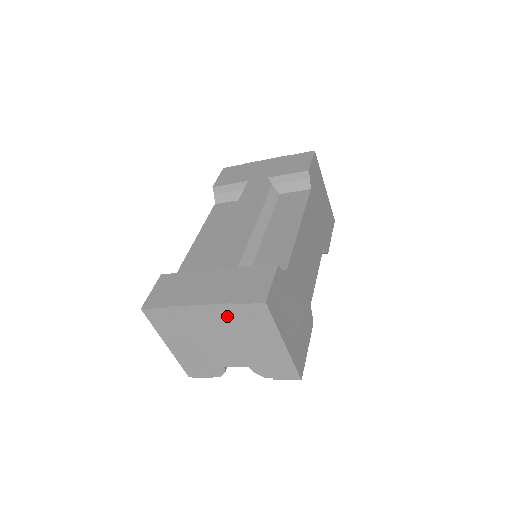
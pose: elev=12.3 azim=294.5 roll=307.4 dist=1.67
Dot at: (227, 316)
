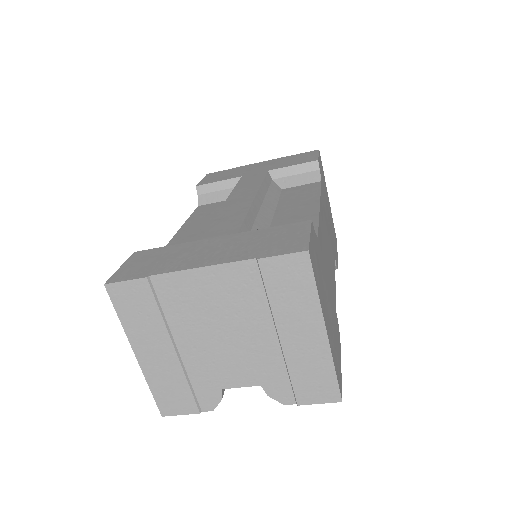
Dot at: (241, 285)
